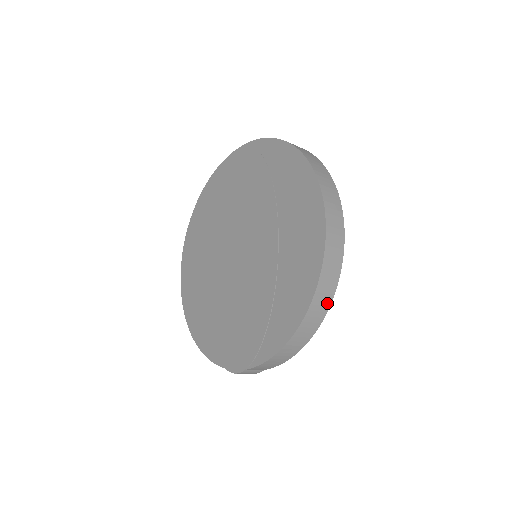
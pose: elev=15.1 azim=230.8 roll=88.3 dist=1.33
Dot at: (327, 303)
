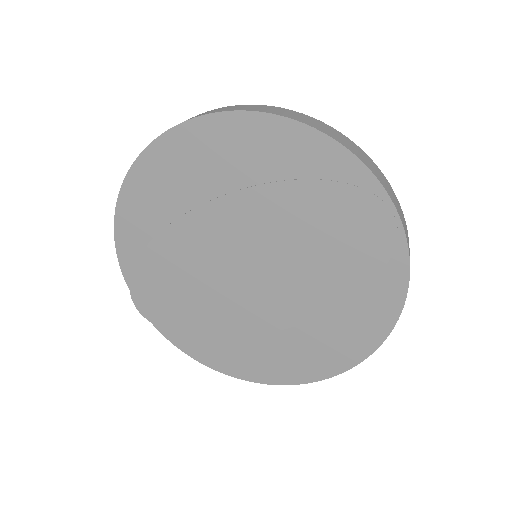
Dot at: occluded
